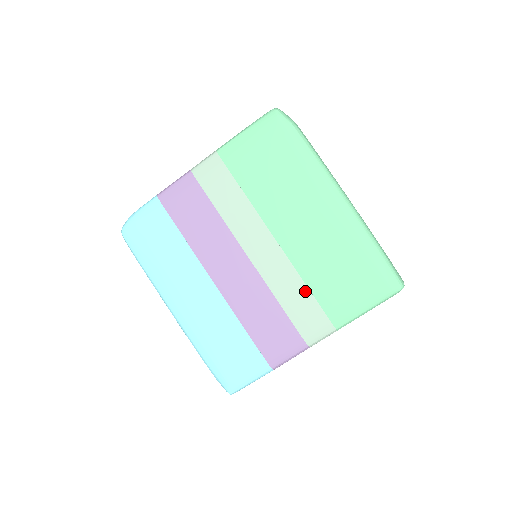
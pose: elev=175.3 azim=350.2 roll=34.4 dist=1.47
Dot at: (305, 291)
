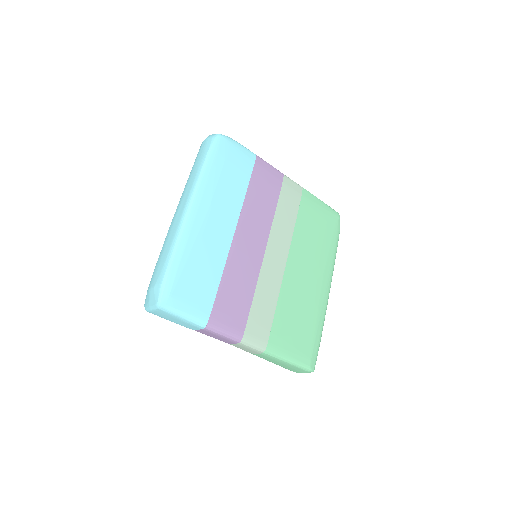
Dot at: (273, 307)
